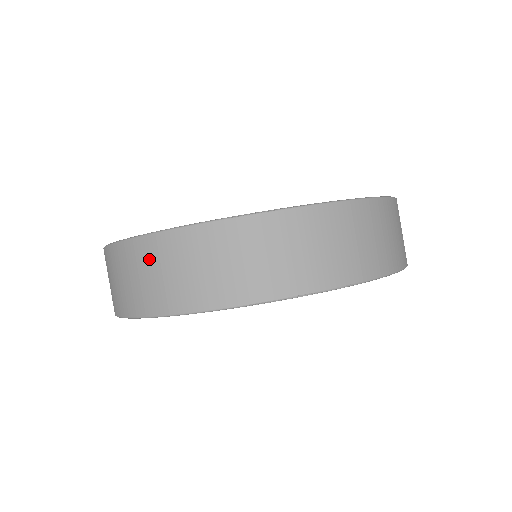
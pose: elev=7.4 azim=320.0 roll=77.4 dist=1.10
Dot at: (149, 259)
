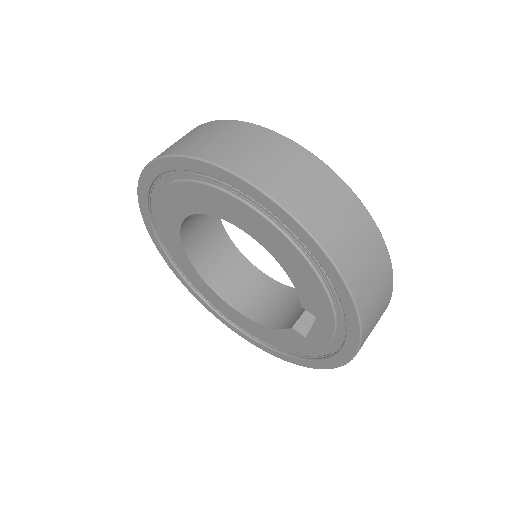
Dot at: occluded
